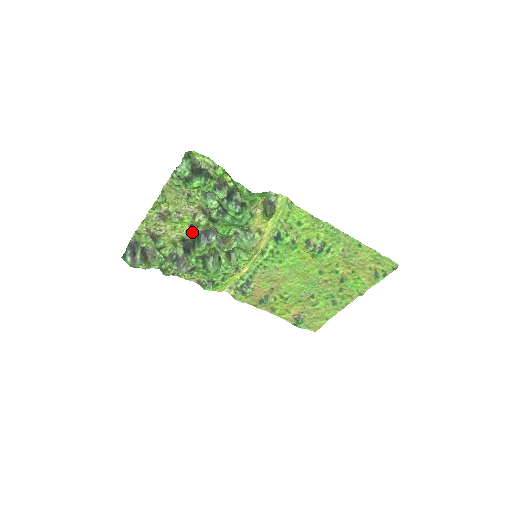
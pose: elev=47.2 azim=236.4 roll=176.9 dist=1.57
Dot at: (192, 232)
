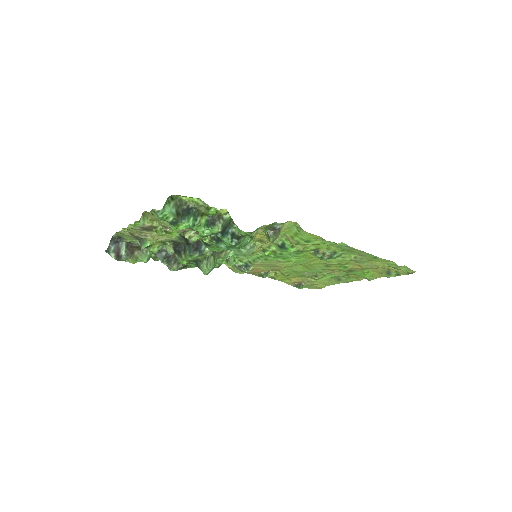
Dot at: (183, 238)
